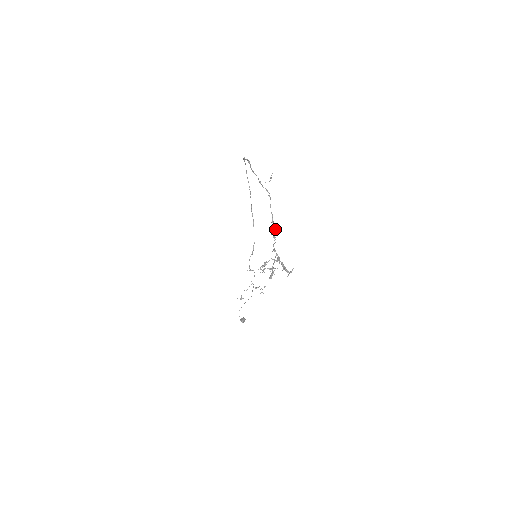
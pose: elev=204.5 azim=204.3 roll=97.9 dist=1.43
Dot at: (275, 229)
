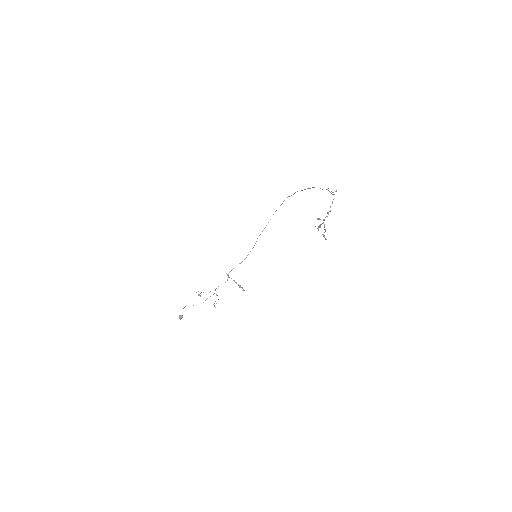
Dot at: occluded
